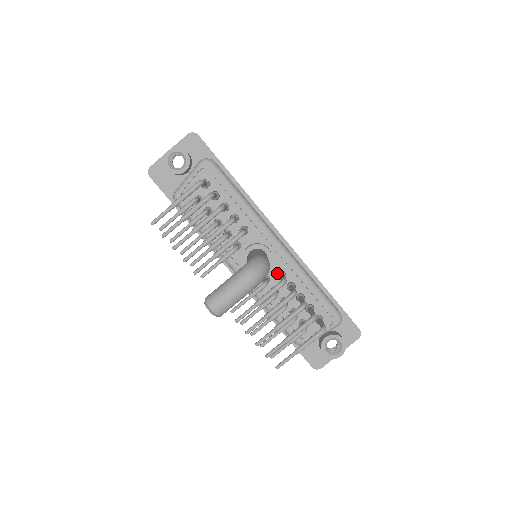
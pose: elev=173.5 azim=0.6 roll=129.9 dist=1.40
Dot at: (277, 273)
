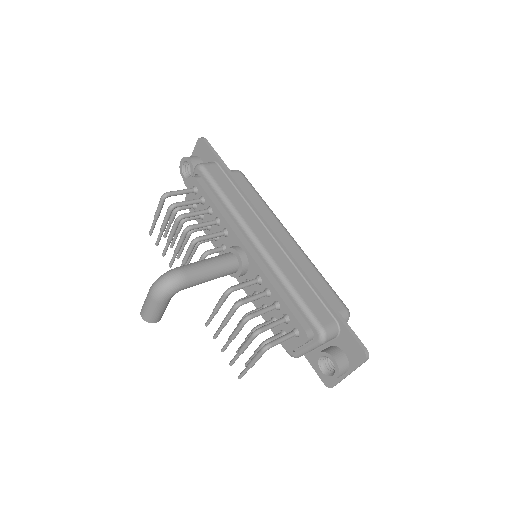
Dot at: (255, 277)
